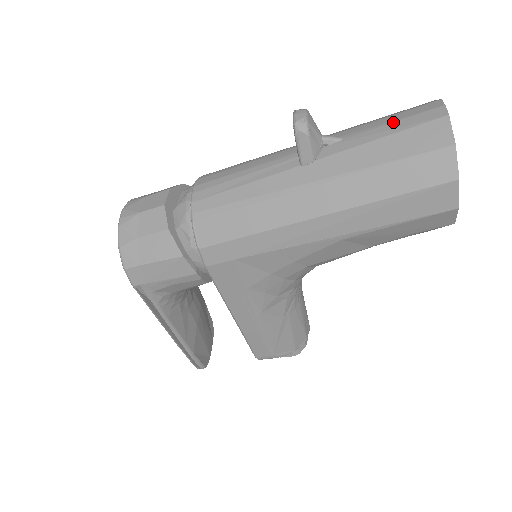
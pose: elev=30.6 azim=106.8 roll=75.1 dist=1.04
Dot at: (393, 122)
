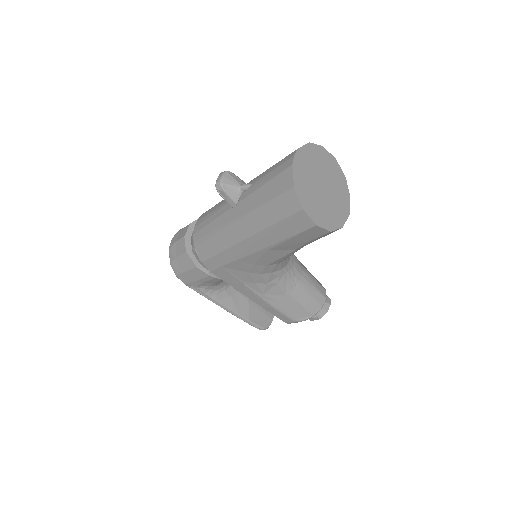
Dot at: (272, 171)
